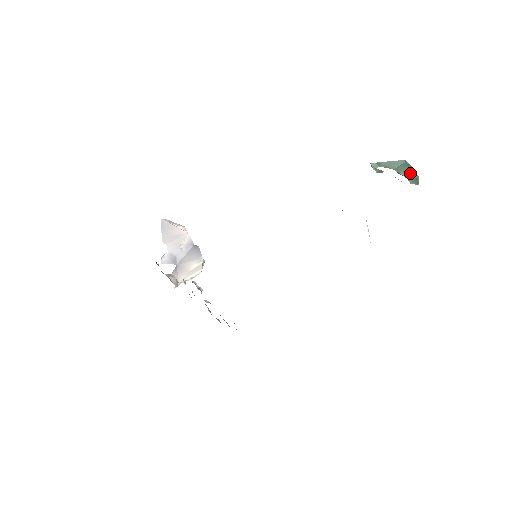
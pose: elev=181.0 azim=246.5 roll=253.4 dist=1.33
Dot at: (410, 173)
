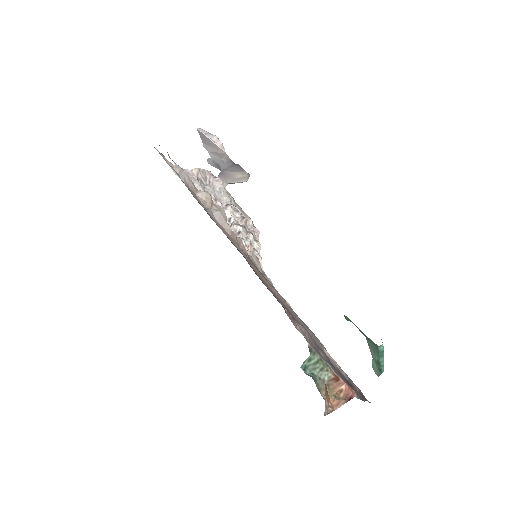
Dot at: (377, 360)
